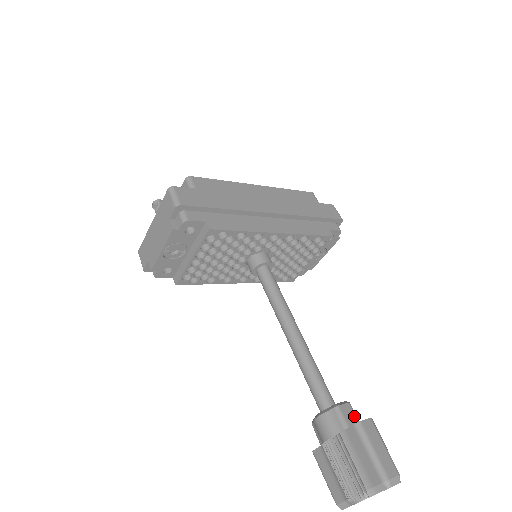
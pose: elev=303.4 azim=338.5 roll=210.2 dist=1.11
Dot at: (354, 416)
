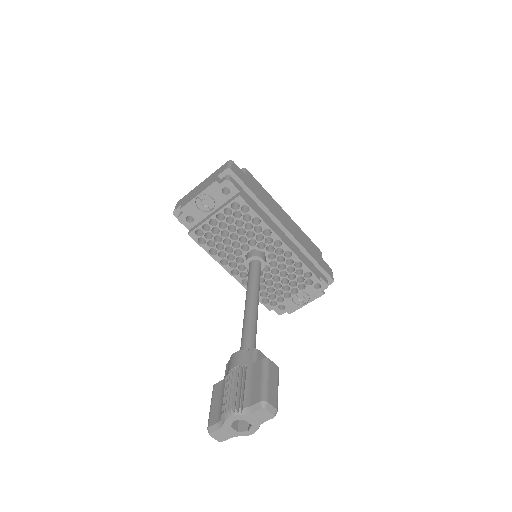
Dot at: occluded
